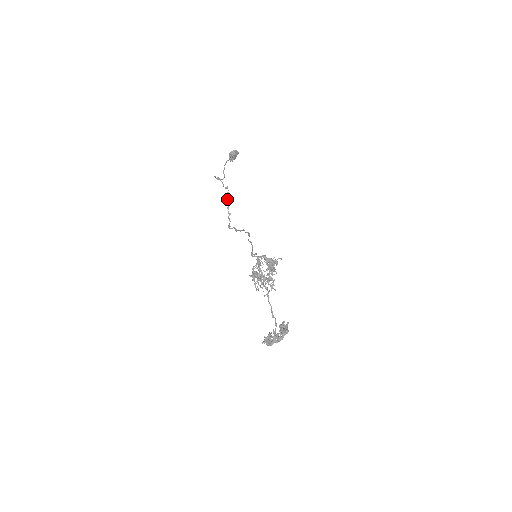
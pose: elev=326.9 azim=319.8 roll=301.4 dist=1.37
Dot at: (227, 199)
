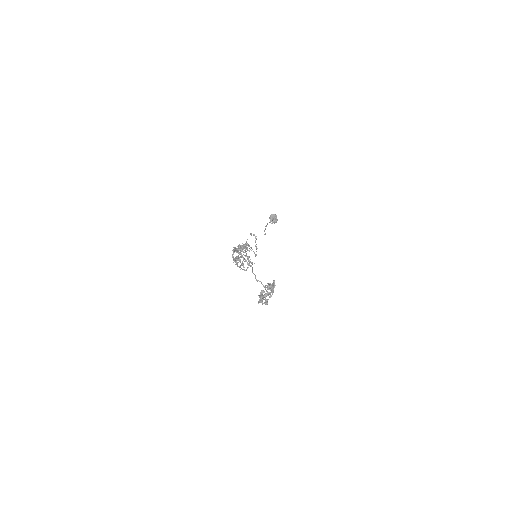
Dot at: (255, 241)
